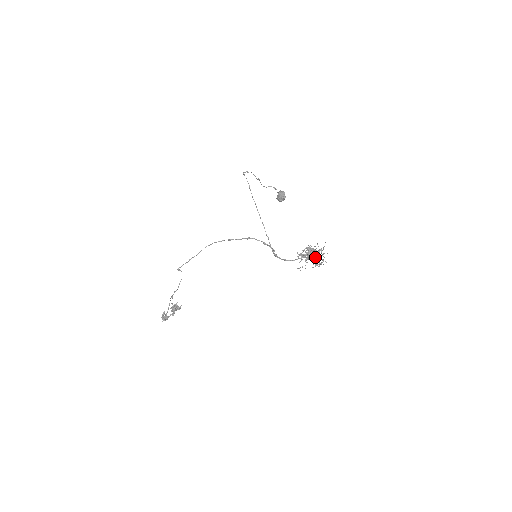
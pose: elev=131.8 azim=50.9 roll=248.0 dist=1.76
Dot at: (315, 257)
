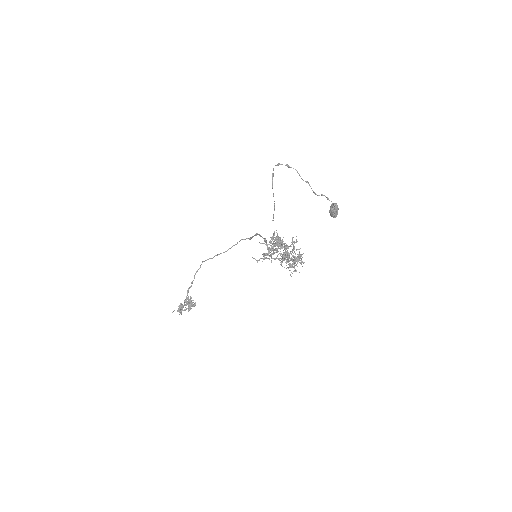
Dot at: occluded
